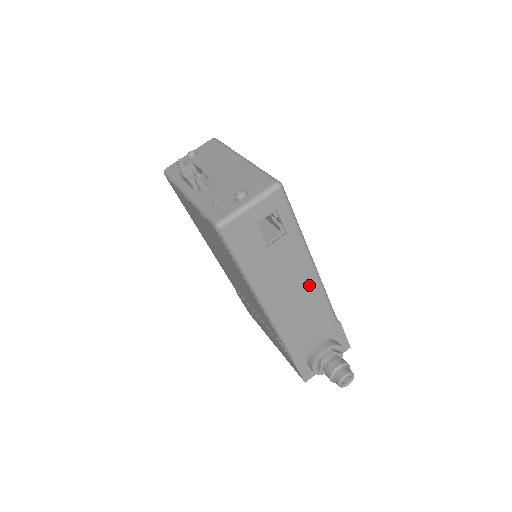
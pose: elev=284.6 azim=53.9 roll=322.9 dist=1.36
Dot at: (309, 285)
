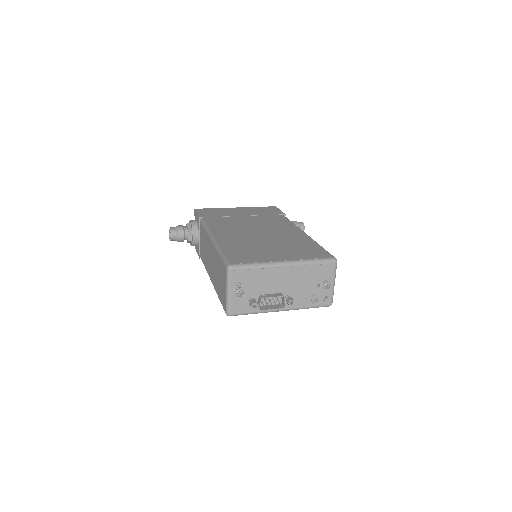
Dot at: occluded
